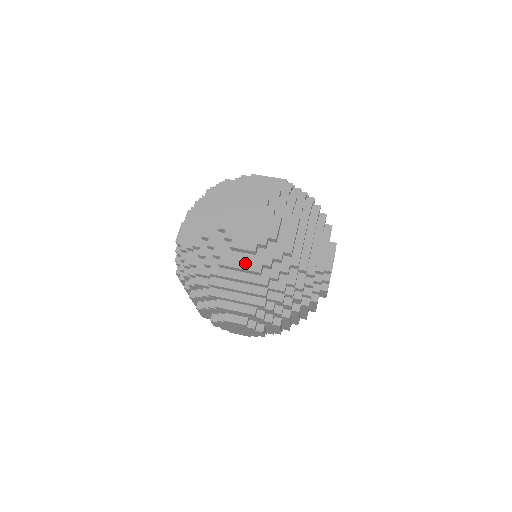
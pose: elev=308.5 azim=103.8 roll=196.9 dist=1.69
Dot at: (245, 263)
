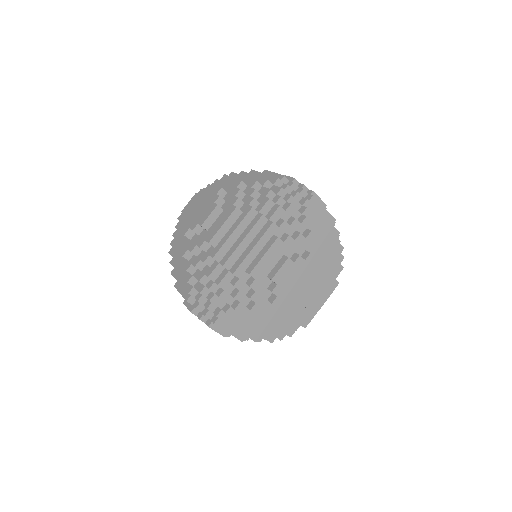
Dot at: (181, 246)
